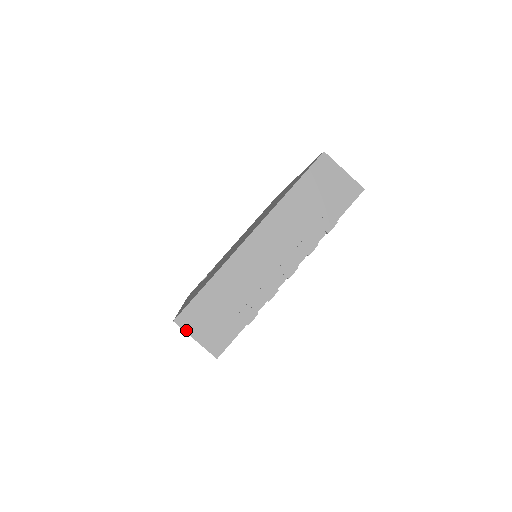
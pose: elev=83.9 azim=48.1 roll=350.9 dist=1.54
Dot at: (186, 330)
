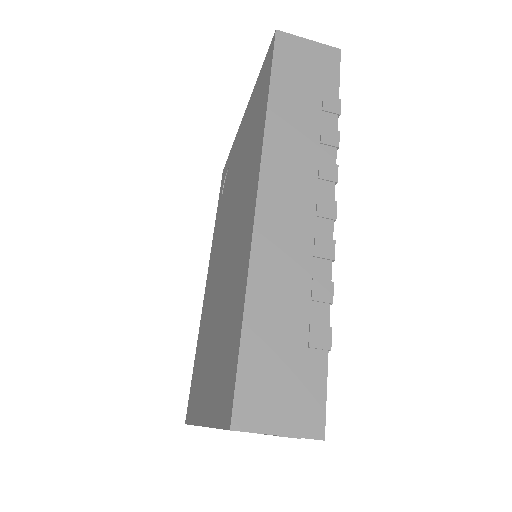
Dot at: occluded
